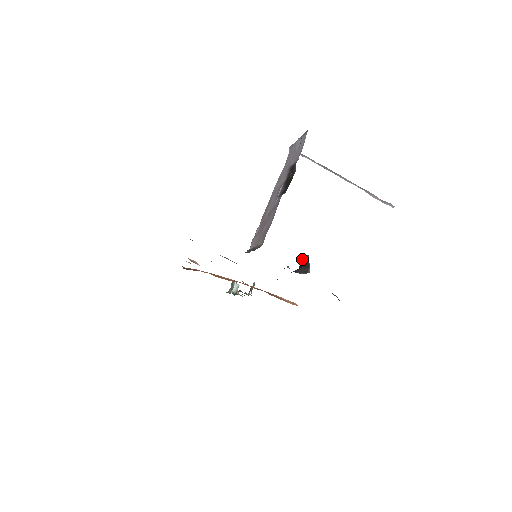
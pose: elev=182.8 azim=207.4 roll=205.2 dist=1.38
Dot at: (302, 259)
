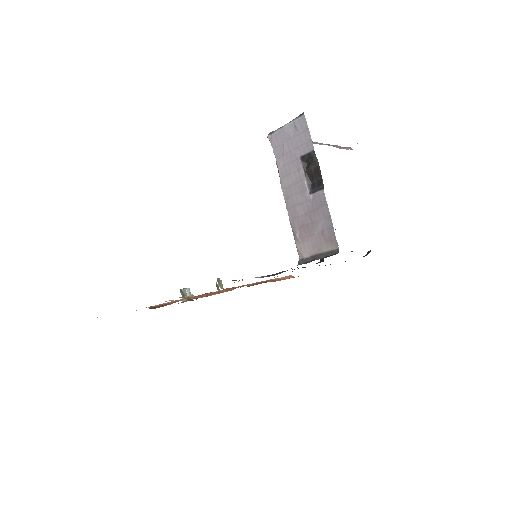
Dot at: occluded
